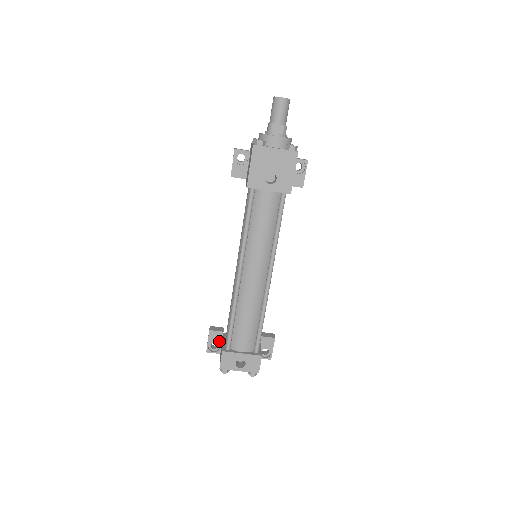
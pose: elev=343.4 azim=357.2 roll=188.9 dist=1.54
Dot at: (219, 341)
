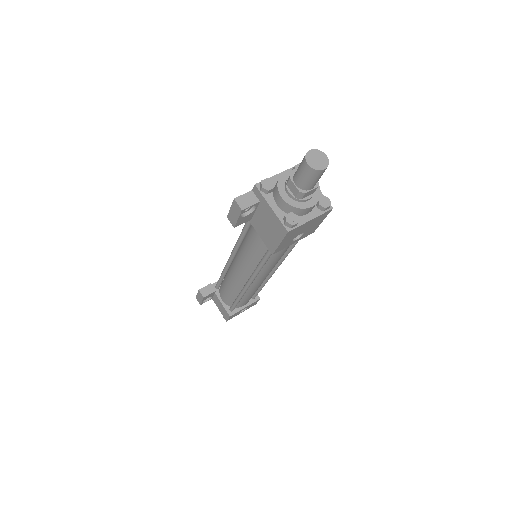
Dot at: (211, 296)
